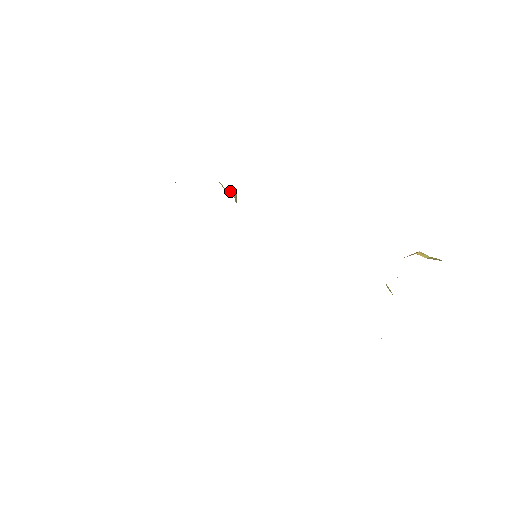
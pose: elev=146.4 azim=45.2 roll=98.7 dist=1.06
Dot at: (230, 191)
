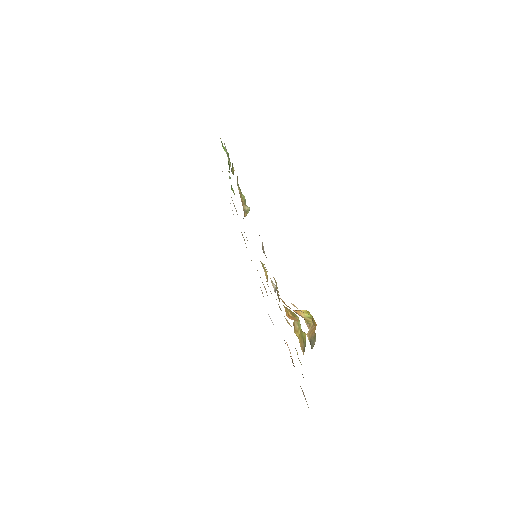
Dot at: (244, 205)
